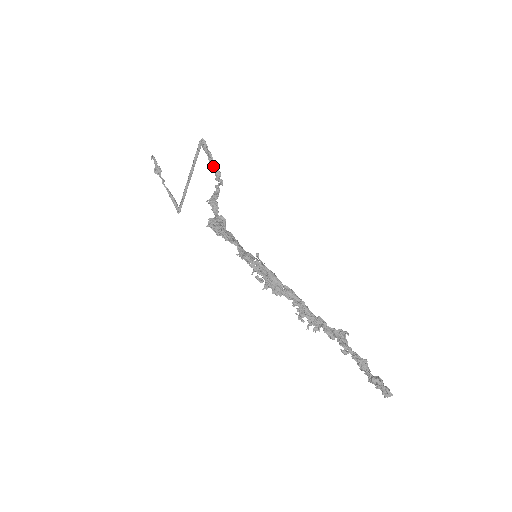
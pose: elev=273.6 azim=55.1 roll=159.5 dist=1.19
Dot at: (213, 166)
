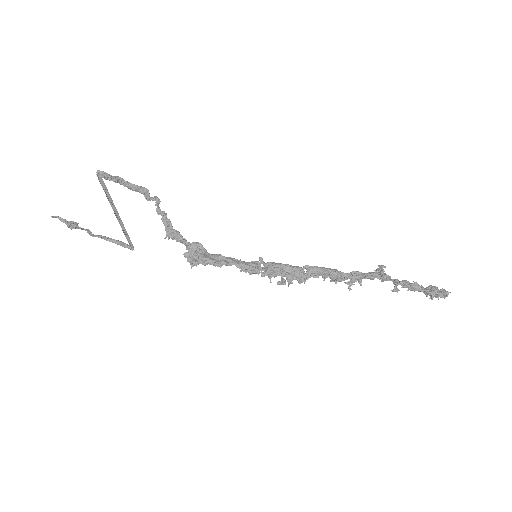
Dot at: (132, 188)
